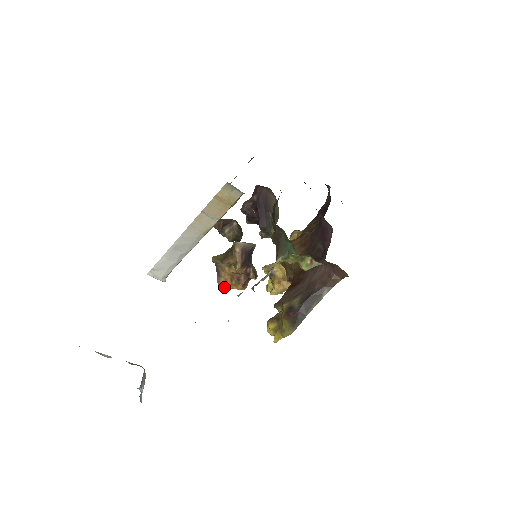
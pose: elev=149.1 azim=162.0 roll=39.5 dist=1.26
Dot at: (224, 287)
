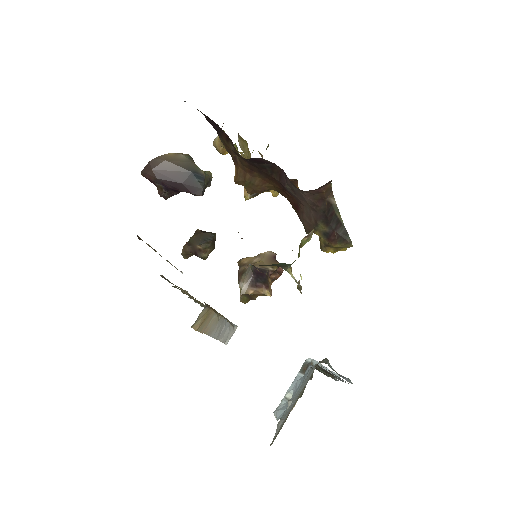
Dot at: occluded
